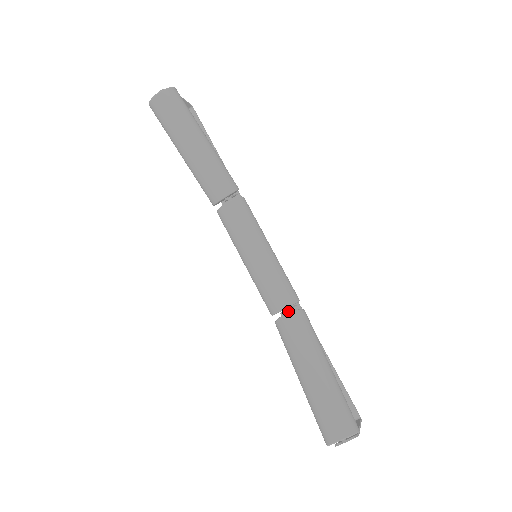
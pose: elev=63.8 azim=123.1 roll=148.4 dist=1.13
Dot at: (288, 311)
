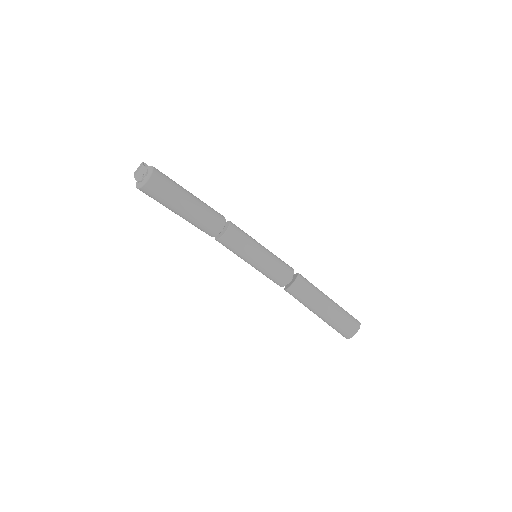
Dot at: (291, 279)
